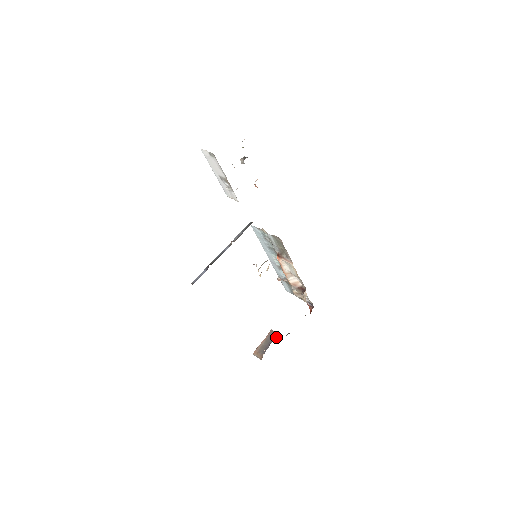
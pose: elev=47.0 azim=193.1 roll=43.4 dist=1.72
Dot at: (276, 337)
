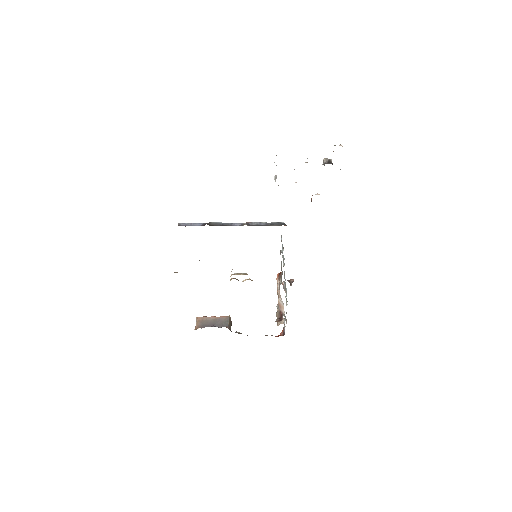
Dot at: (224, 326)
